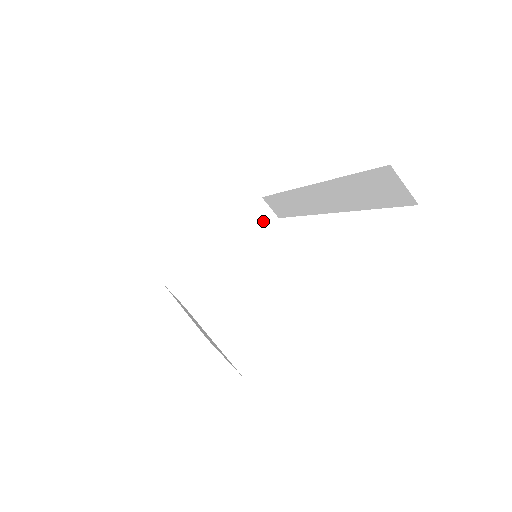
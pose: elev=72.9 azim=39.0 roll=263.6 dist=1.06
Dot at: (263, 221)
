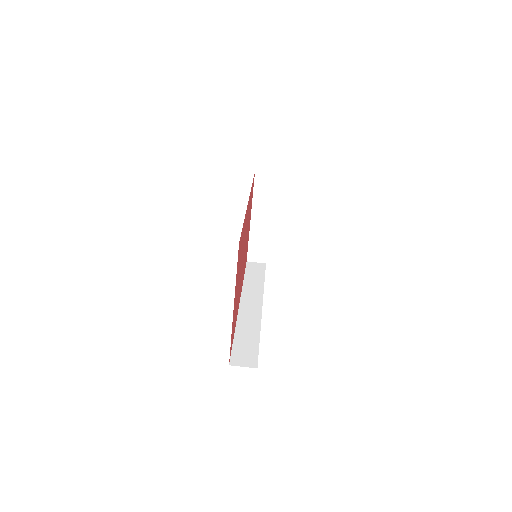
Dot at: (268, 184)
